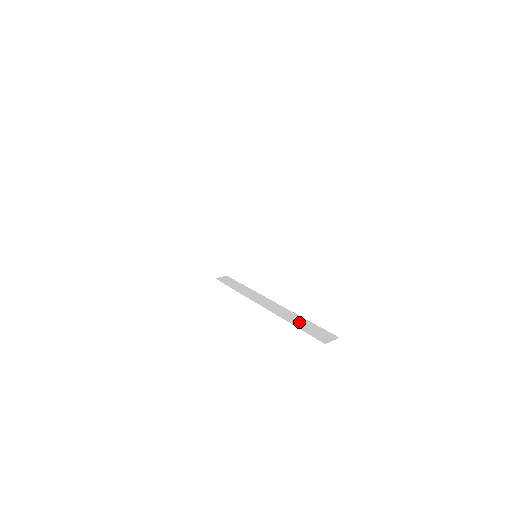
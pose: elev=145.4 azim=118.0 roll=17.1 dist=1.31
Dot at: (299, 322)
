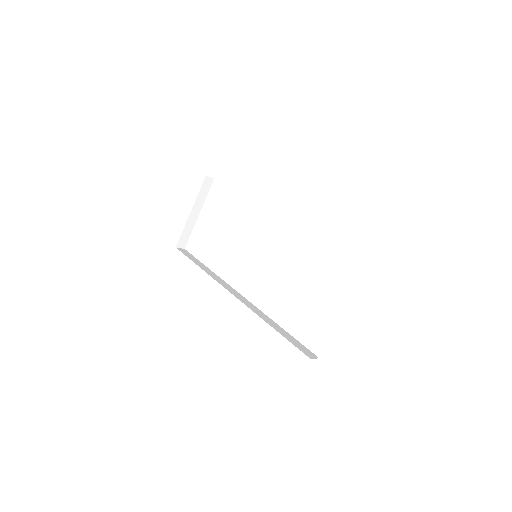
Dot at: (280, 330)
